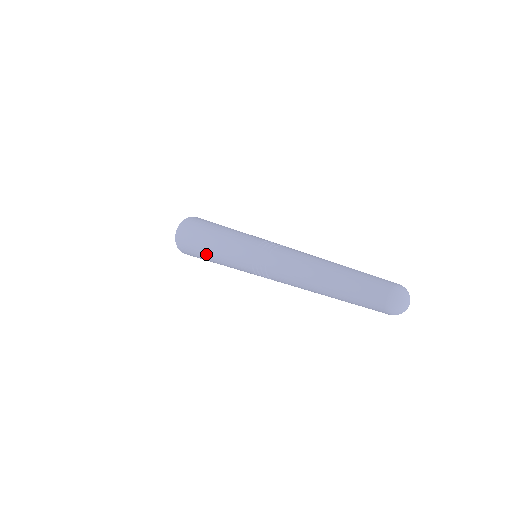
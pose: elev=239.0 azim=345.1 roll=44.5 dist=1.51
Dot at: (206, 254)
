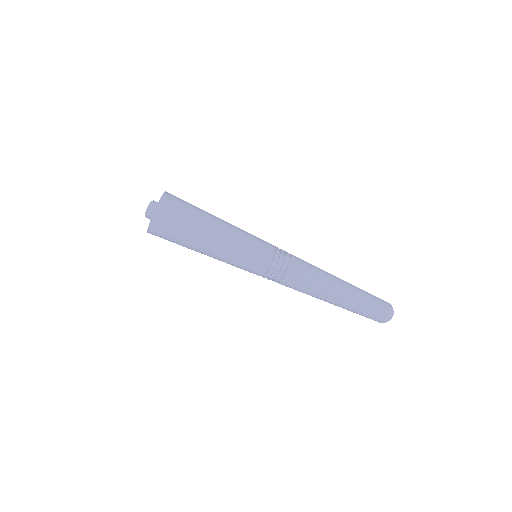
Dot at: (199, 249)
